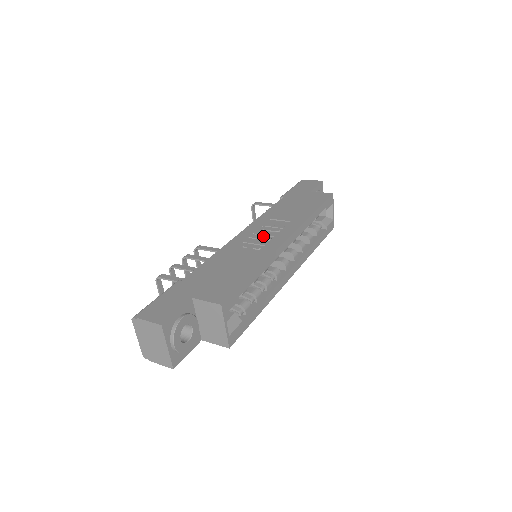
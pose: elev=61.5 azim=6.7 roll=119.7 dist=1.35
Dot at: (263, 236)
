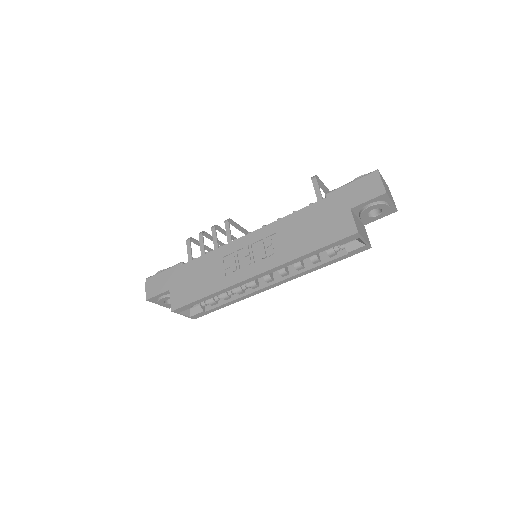
Dot at: (248, 256)
